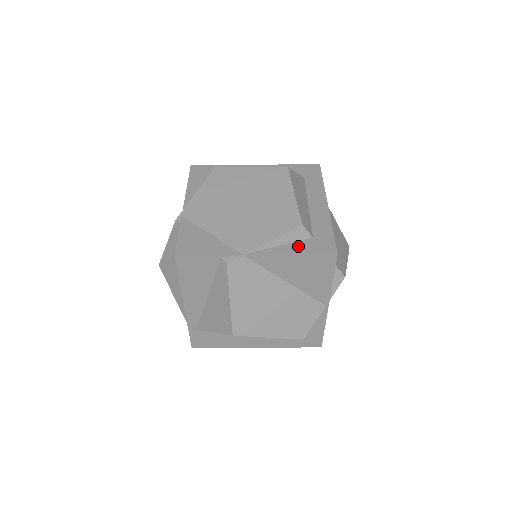
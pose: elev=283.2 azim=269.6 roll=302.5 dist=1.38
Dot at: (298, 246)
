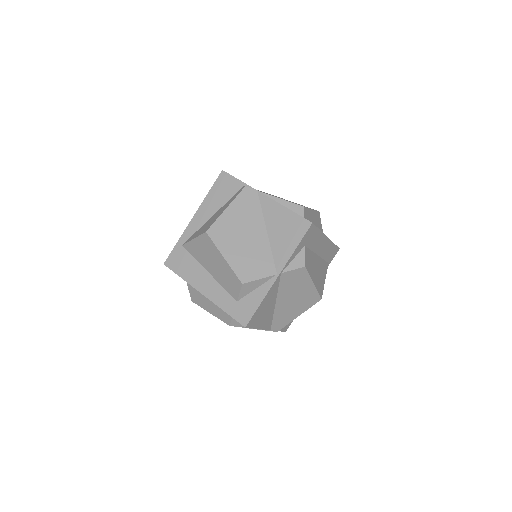
Dot at: occluded
